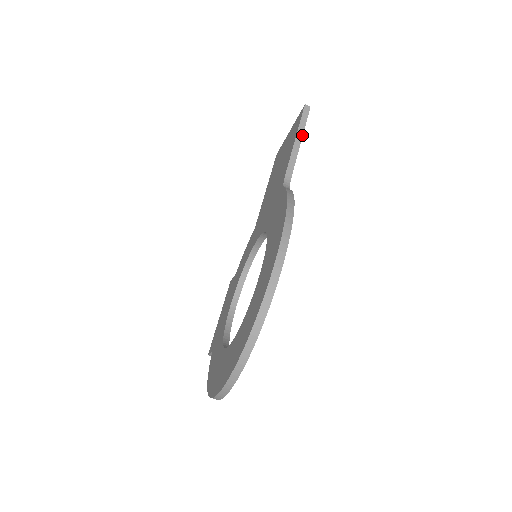
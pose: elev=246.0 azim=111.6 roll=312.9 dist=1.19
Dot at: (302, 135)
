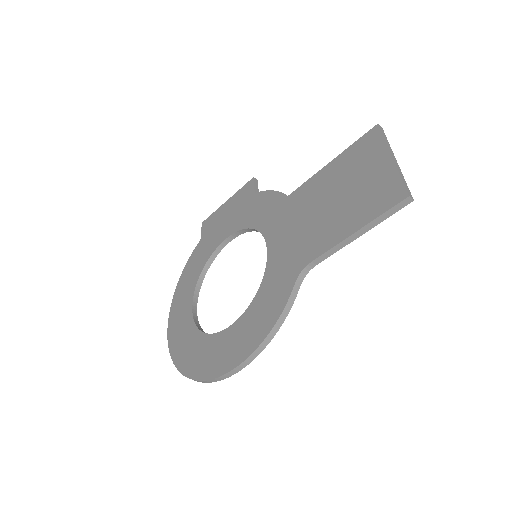
Dot at: occluded
